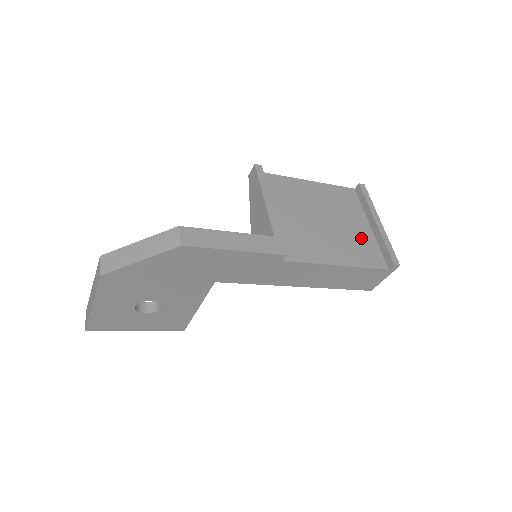
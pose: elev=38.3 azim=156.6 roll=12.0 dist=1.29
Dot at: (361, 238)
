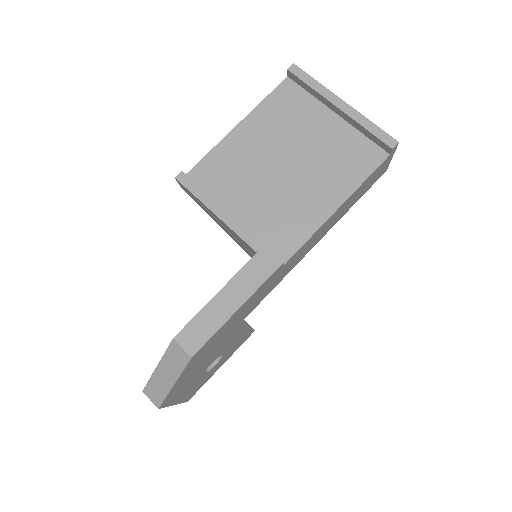
Dot at: (337, 144)
